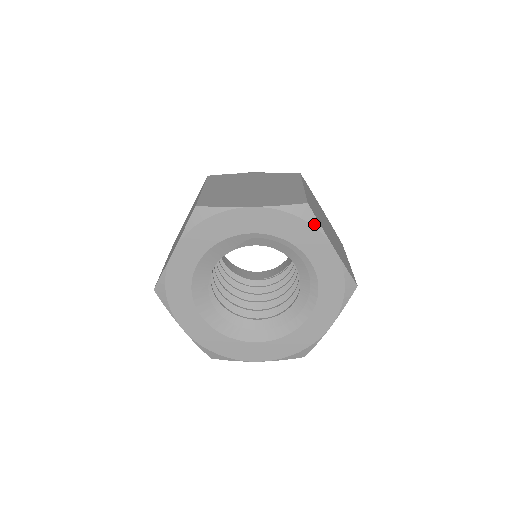
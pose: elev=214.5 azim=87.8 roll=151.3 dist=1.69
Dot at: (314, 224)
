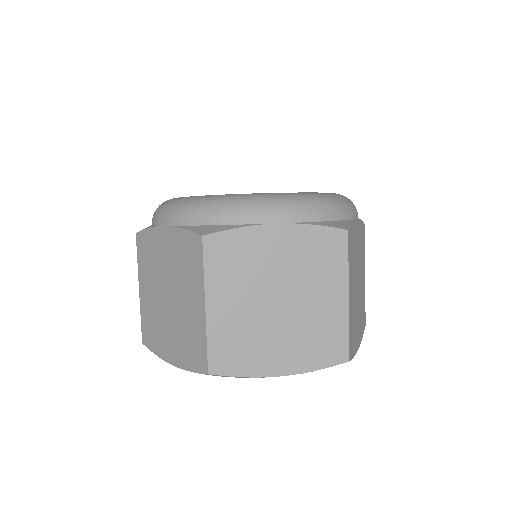
Dot at: (235, 377)
